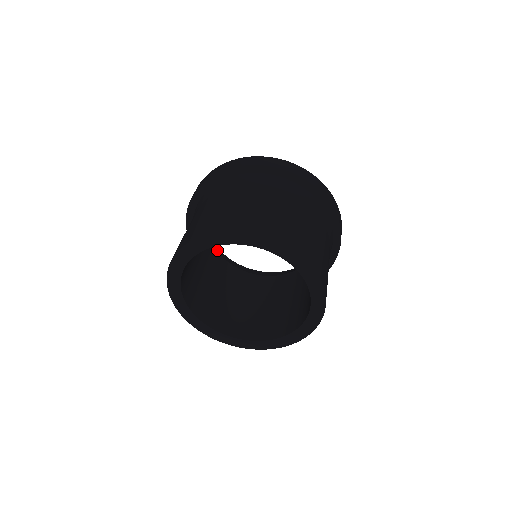
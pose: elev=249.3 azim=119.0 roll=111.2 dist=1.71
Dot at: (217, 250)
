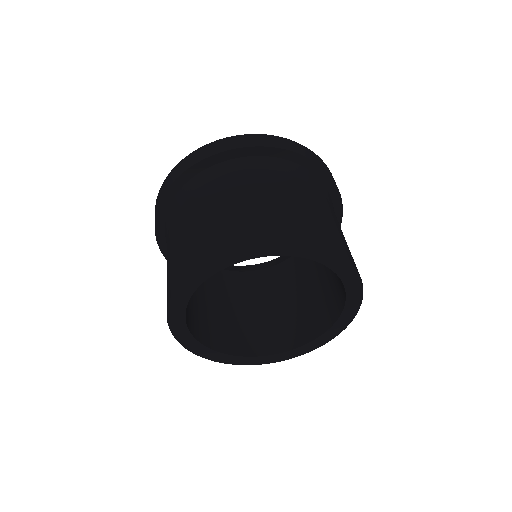
Dot at: occluded
